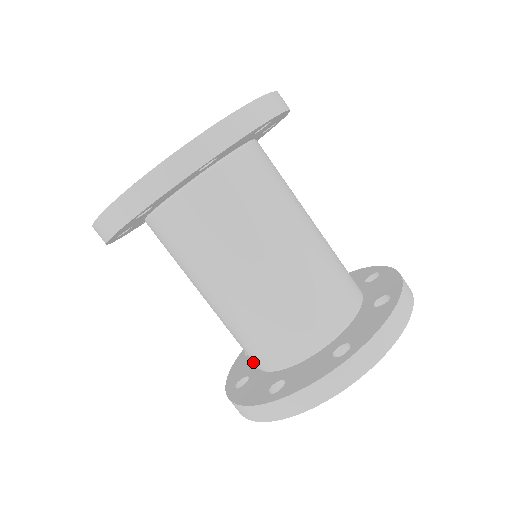
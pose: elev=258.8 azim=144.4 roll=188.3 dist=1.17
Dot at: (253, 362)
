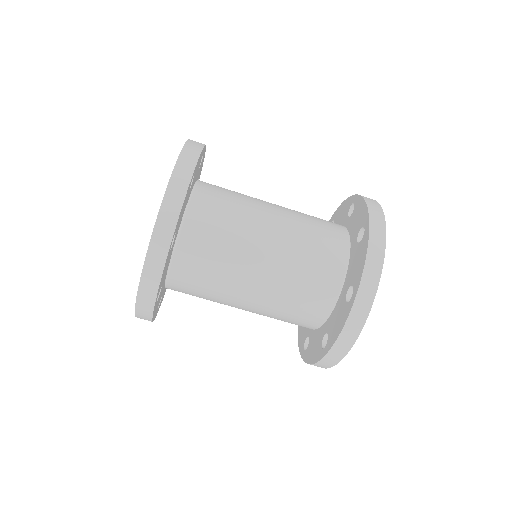
Dot at: (318, 320)
